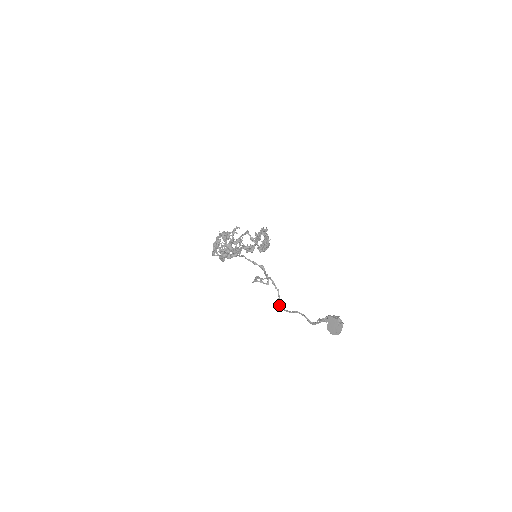
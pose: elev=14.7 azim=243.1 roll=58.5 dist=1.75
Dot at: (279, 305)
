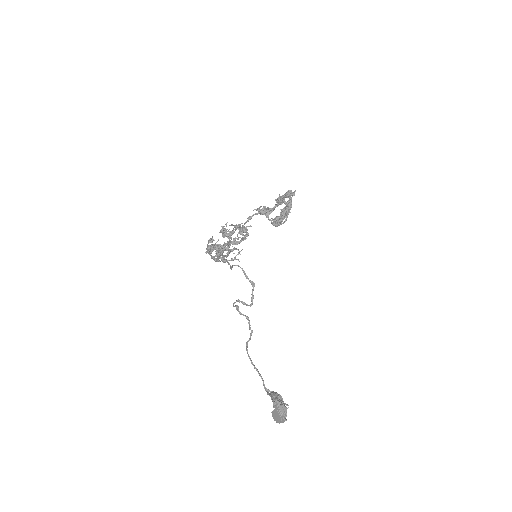
Dot at: (247, 346)
